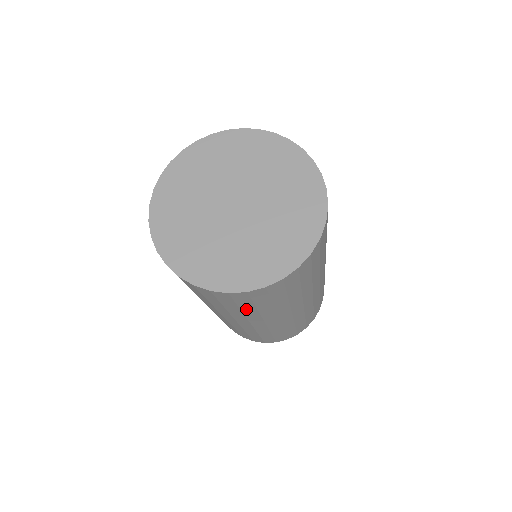
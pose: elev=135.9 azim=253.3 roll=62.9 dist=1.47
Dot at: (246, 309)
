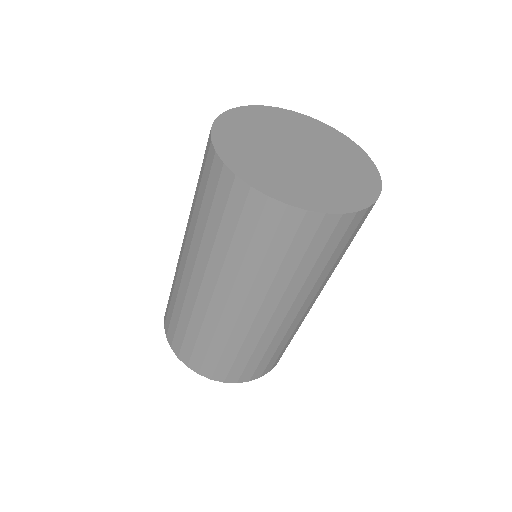
Dot at: (331, 261)
